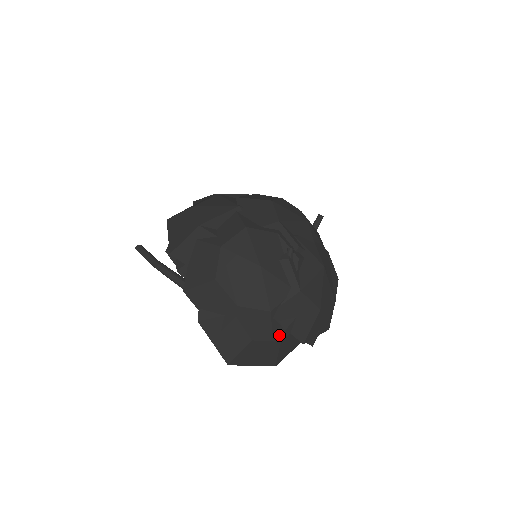
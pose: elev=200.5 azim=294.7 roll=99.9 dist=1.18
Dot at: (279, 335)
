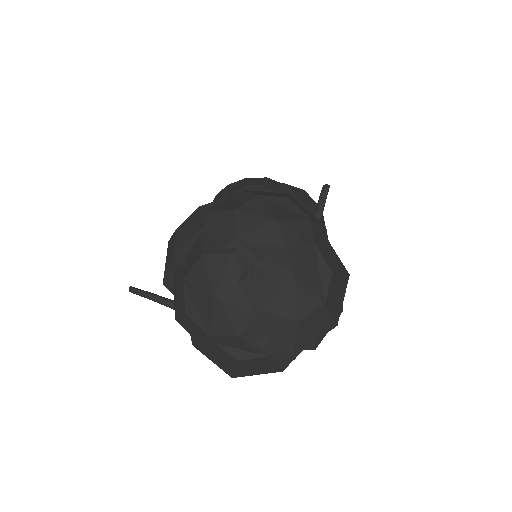
Dot at: (264, 351)
